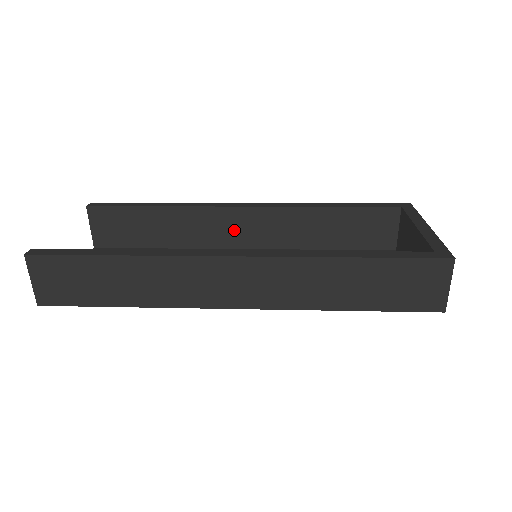
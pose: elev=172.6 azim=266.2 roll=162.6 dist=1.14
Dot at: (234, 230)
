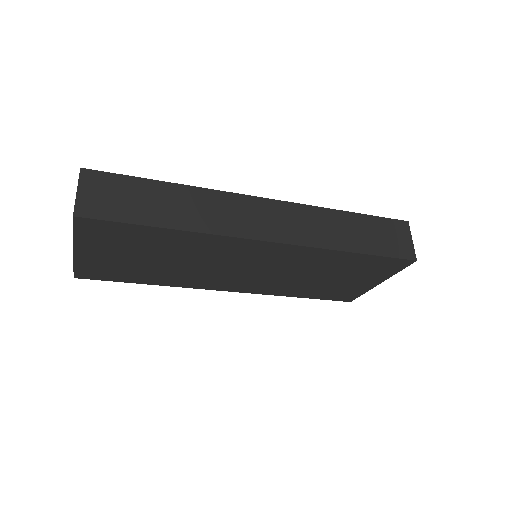
Dot at: occluded
